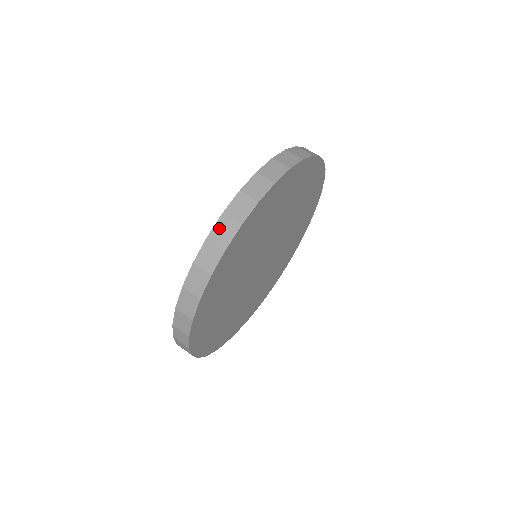
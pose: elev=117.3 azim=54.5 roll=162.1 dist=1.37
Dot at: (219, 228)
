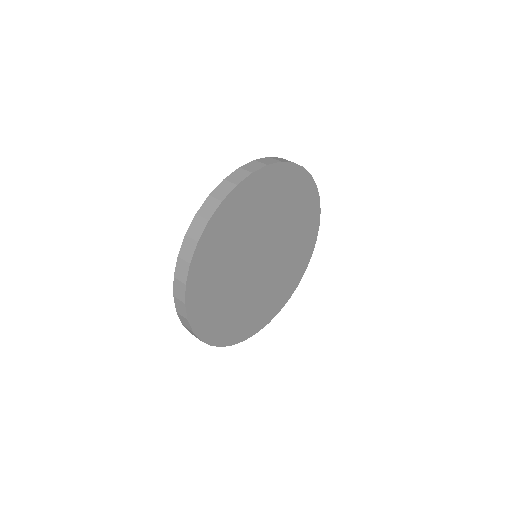
Dot at: (176, 288)
